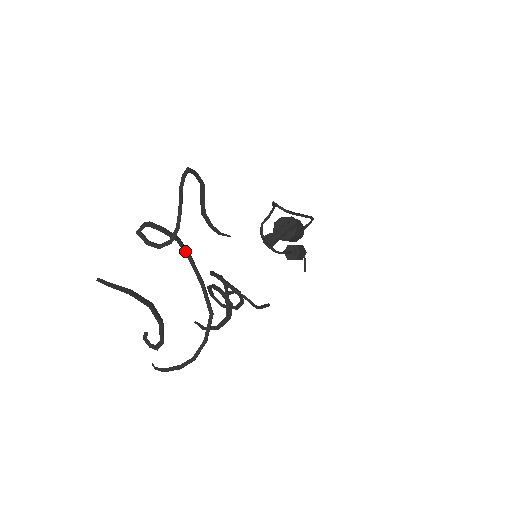
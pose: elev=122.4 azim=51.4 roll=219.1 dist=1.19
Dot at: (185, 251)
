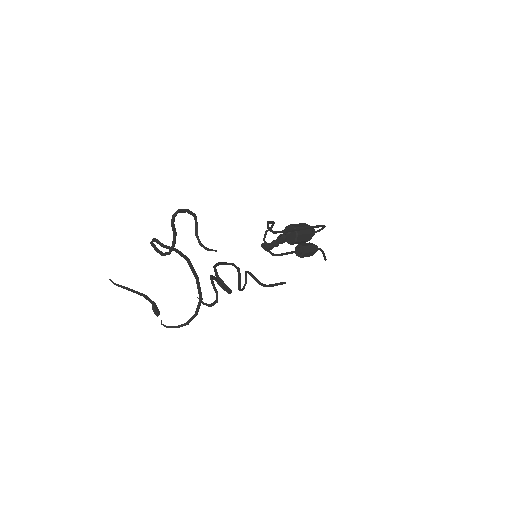
Dot at: (183, 257)
